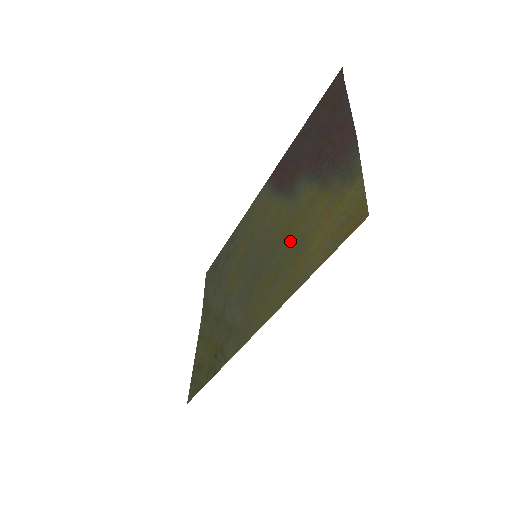
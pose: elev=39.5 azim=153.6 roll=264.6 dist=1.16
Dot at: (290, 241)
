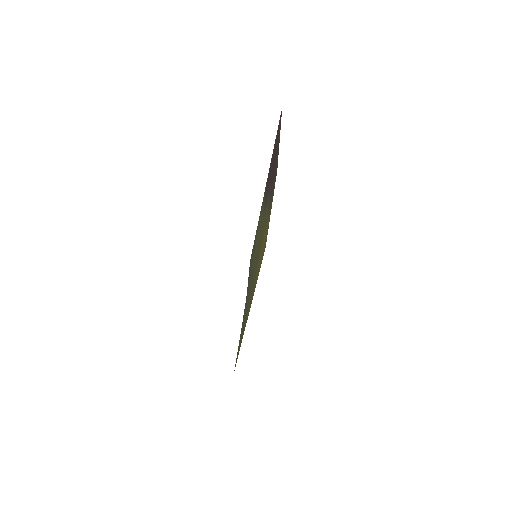
Dot at: occluded
